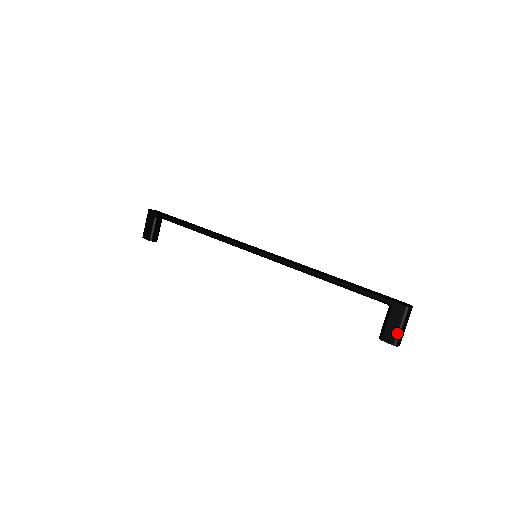
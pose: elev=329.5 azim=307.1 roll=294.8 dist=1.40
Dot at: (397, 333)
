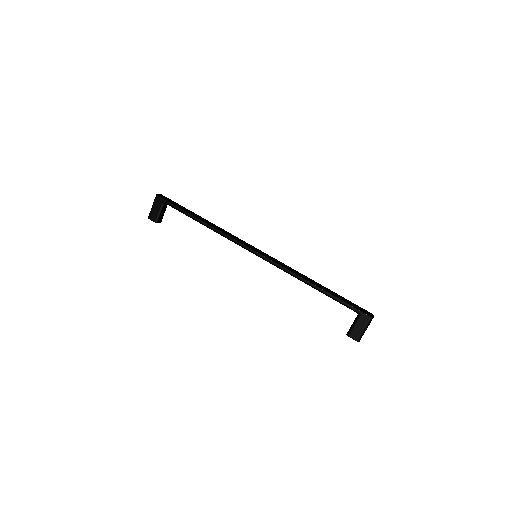
Dot at: (361, 334)
